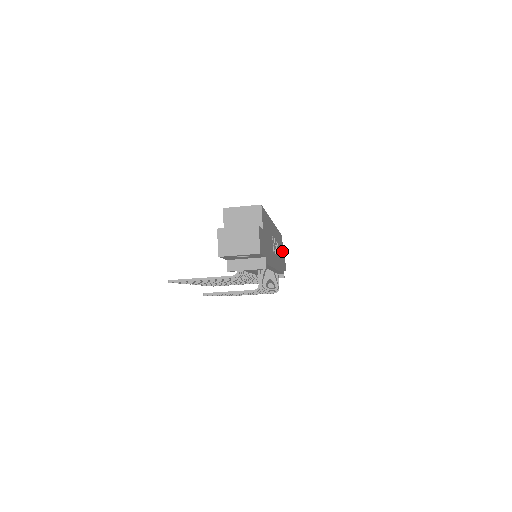
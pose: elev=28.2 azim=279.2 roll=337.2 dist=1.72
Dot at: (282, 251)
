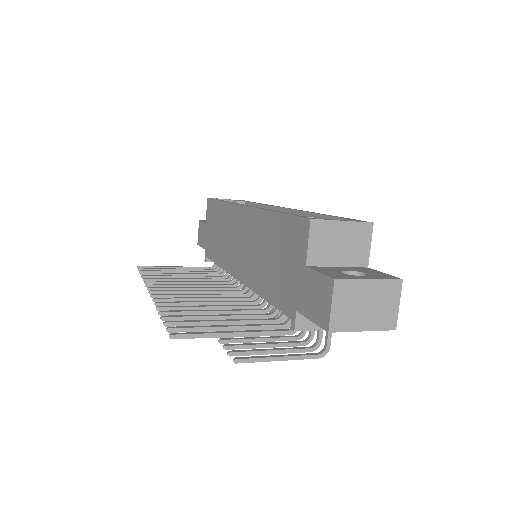
Dot at: occluded
